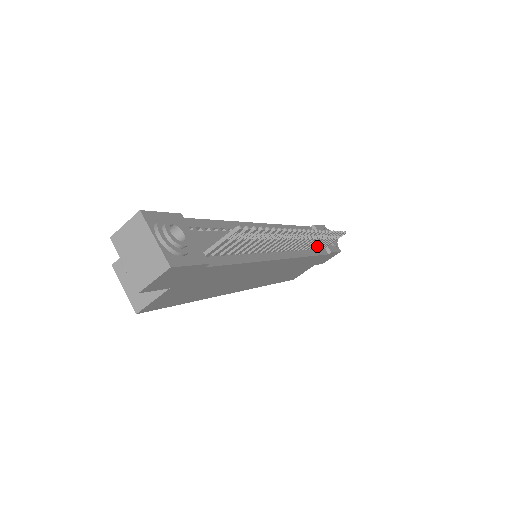
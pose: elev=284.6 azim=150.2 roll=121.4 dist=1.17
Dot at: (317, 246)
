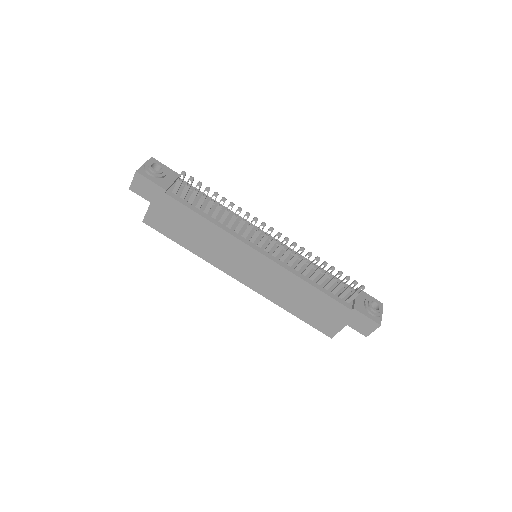
Dot at: (326, 284)
